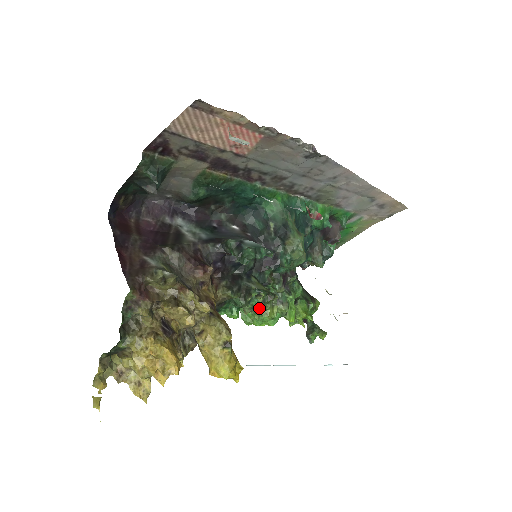
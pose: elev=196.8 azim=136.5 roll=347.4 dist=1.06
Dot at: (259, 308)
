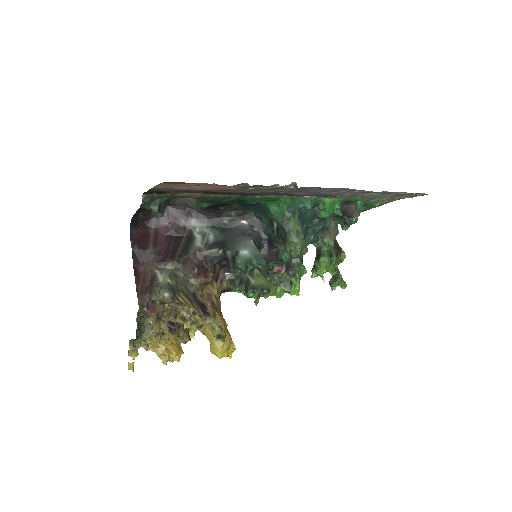
Dot at: occluded
